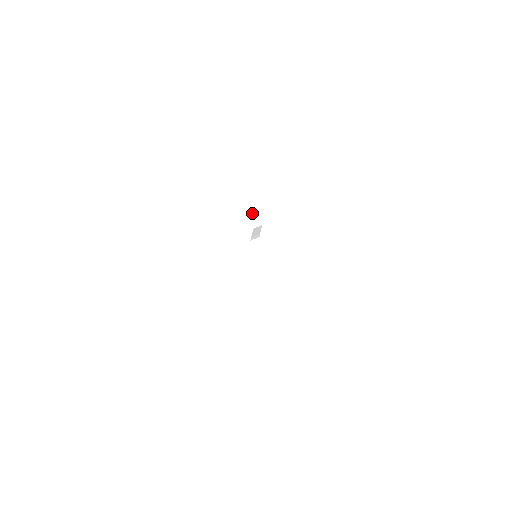
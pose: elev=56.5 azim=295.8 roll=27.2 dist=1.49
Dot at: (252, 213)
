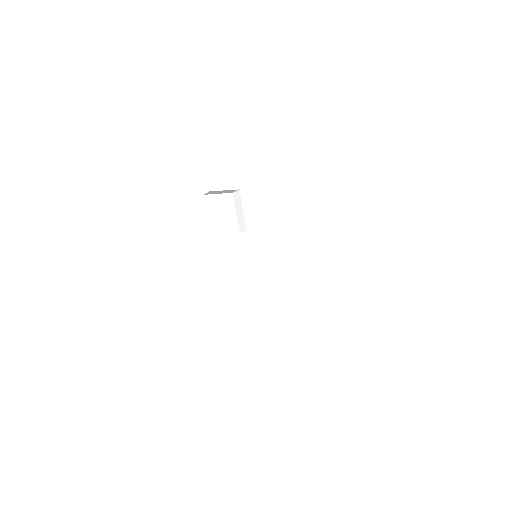
Dot at: (221, 192)
